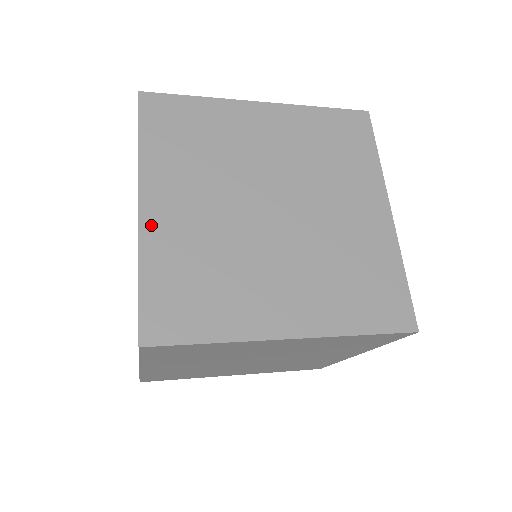
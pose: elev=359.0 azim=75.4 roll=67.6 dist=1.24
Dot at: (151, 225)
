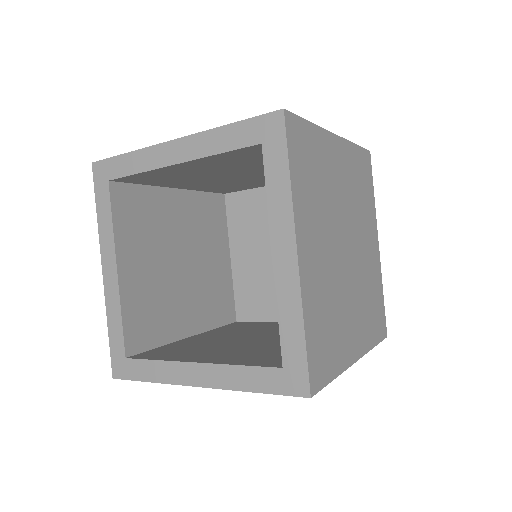
Dot at: (305, 275)
